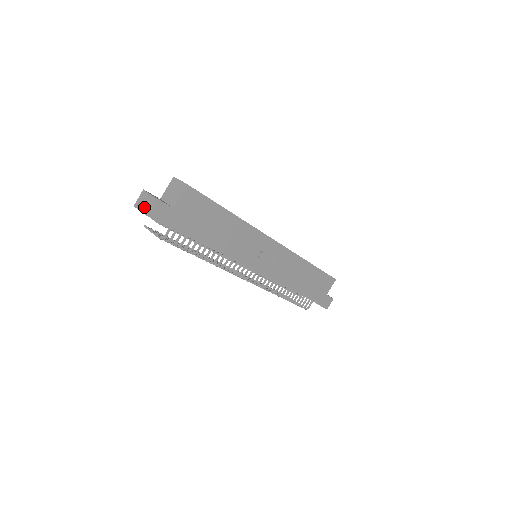
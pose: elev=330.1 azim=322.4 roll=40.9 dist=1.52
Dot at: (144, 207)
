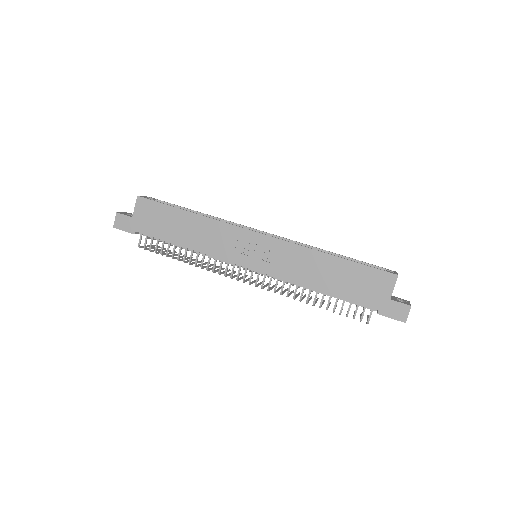
Dot at: occluded
